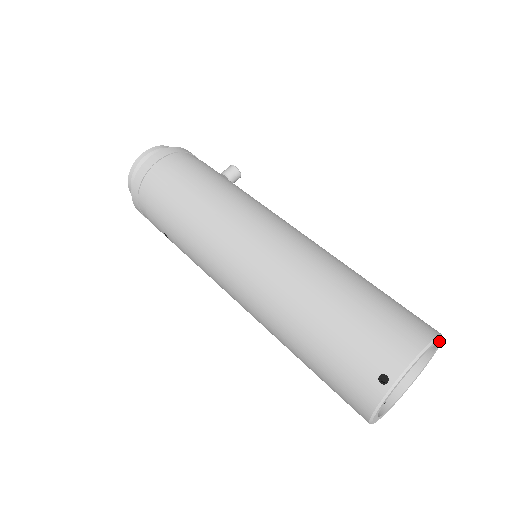
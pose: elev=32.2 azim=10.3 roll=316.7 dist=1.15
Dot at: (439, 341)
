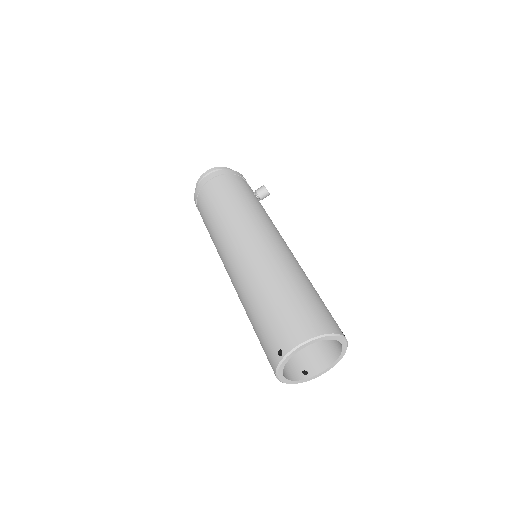
Dot at: (337, 338)
